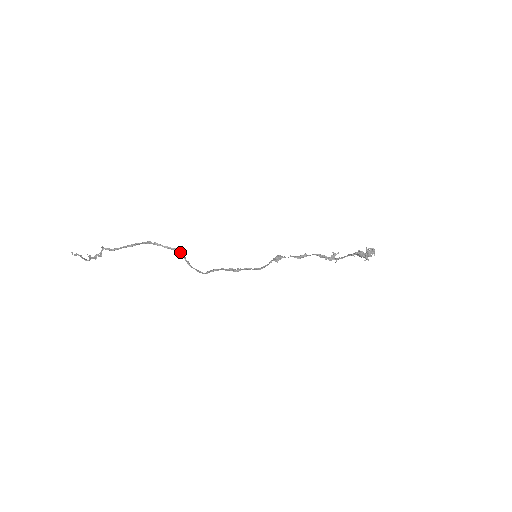
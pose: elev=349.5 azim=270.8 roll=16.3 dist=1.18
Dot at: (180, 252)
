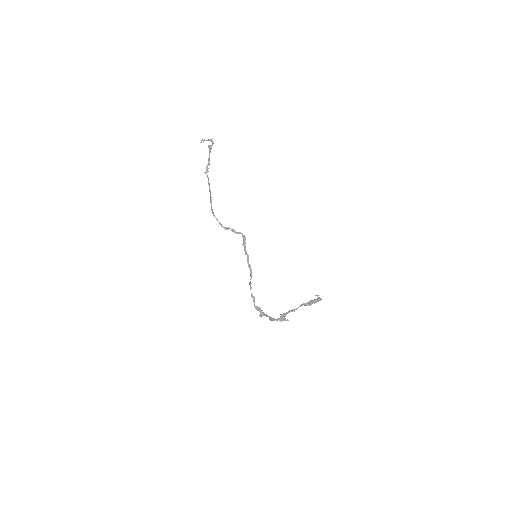
Dot at: (224, 228)
